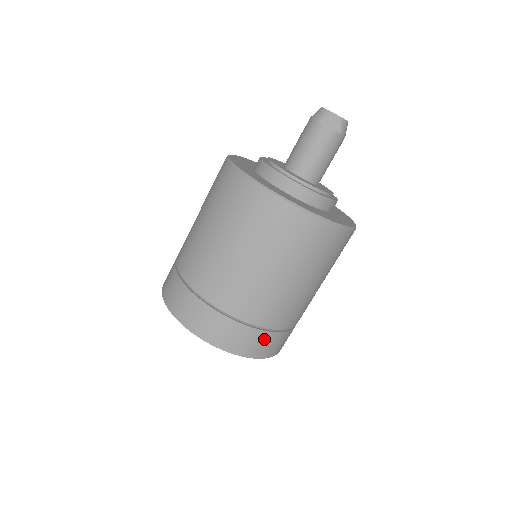
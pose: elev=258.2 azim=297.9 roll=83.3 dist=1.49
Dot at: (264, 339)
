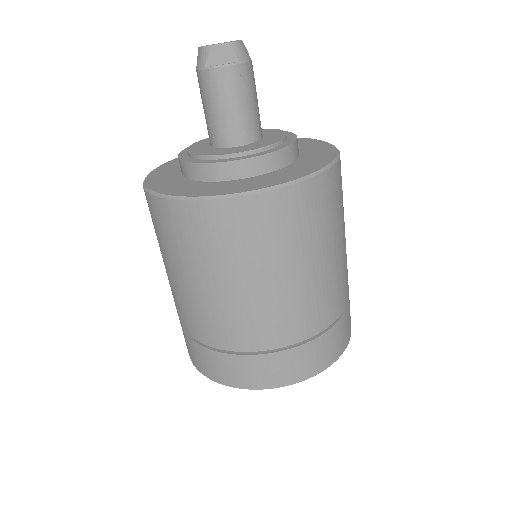
Dot at: (319, 347)
